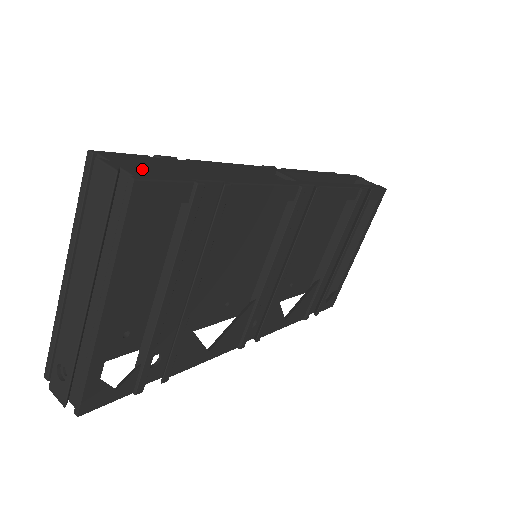
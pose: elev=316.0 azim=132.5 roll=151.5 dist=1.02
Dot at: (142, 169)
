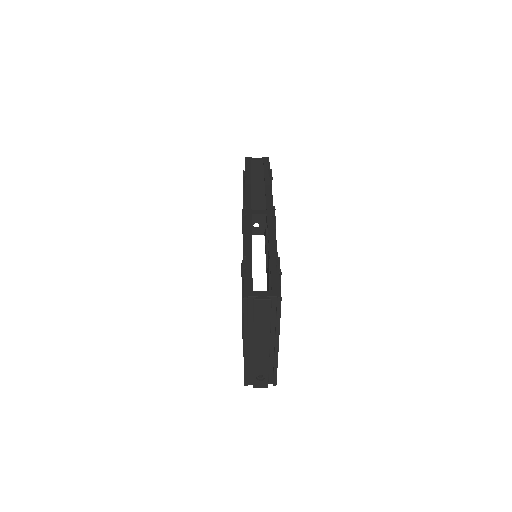
Dot at: occluded
